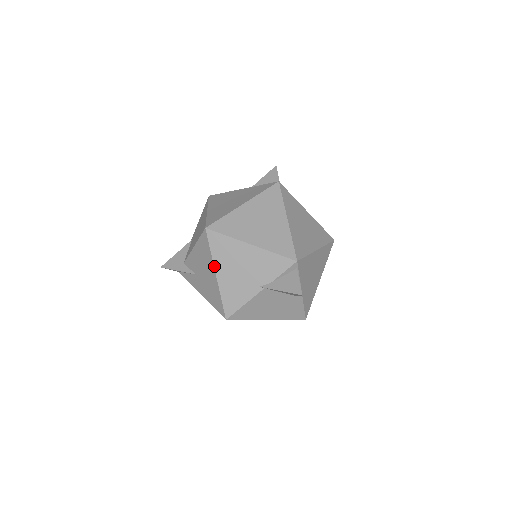
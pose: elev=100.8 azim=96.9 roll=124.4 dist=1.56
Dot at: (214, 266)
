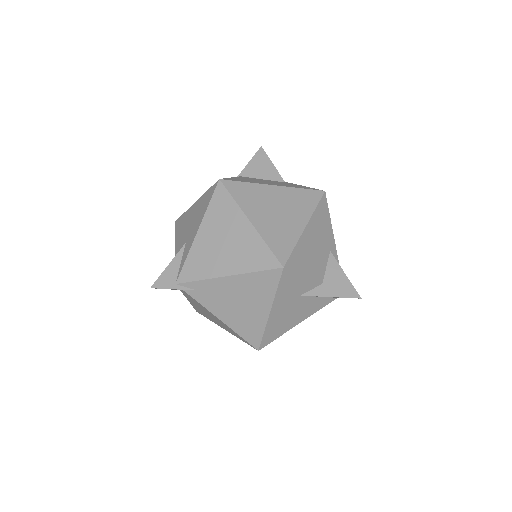
Dot at: (191, 206)
